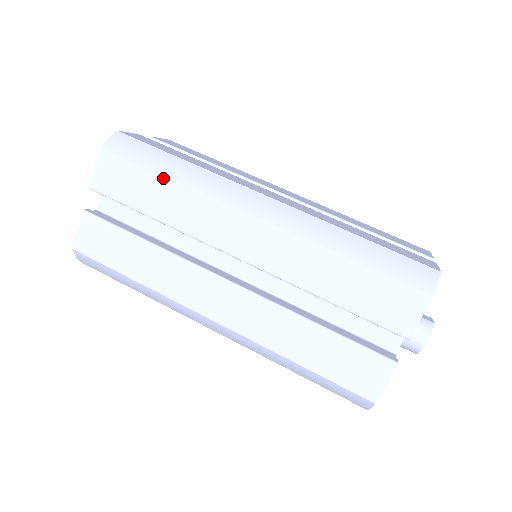
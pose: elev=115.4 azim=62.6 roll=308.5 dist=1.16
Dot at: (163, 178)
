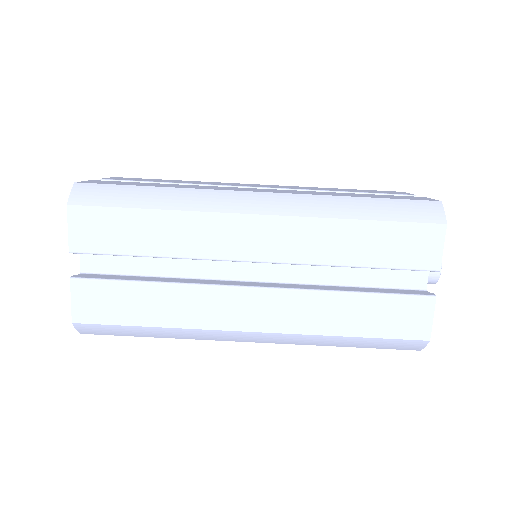
Dot at: (150, 212)
